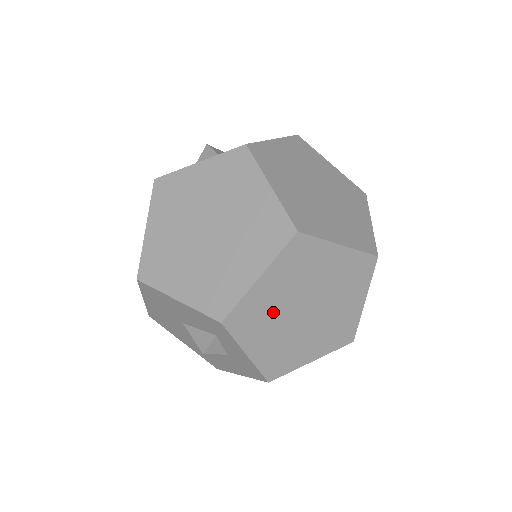
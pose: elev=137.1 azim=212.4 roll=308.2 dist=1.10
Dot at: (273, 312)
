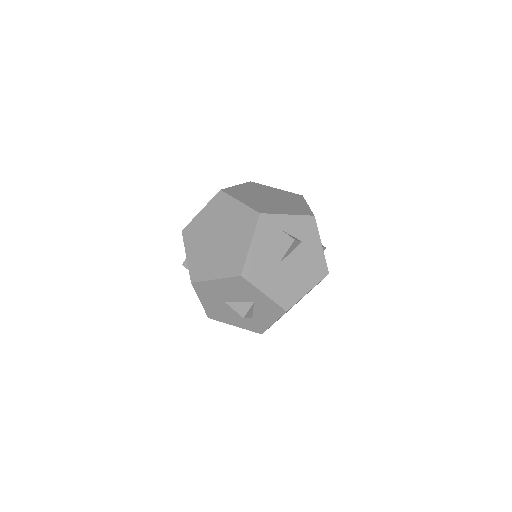
Dot at: (203, 233)
